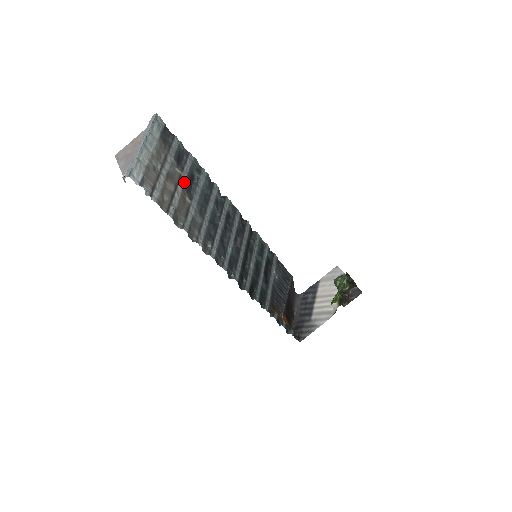
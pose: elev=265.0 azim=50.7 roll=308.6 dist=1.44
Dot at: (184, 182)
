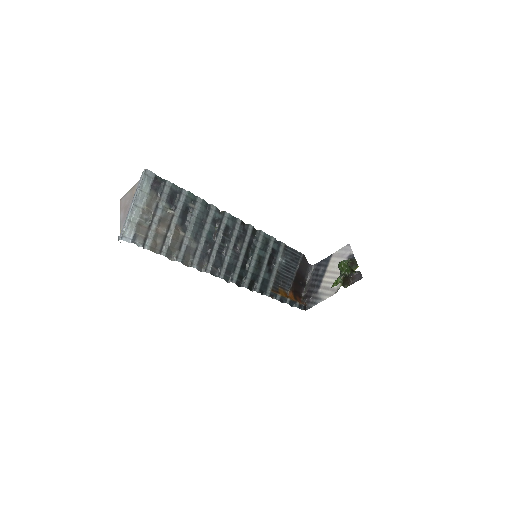
Dot at: (177, 219)
